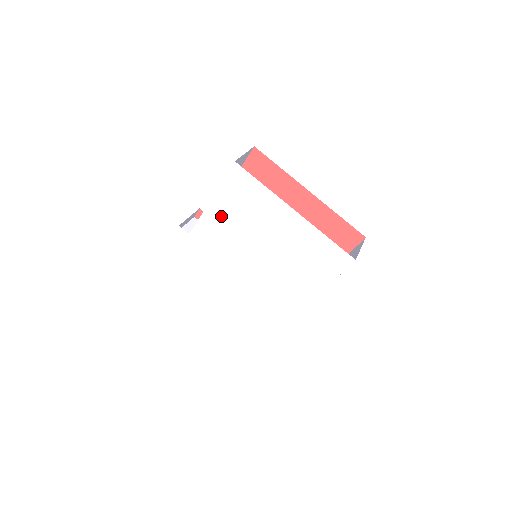
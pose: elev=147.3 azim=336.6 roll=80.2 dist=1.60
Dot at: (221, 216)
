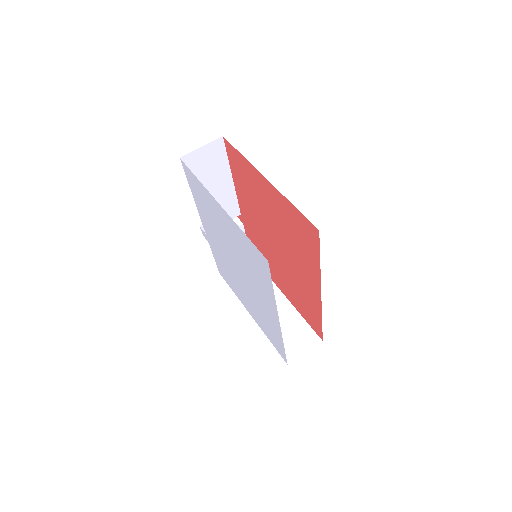
Dot at: (204, 215)
